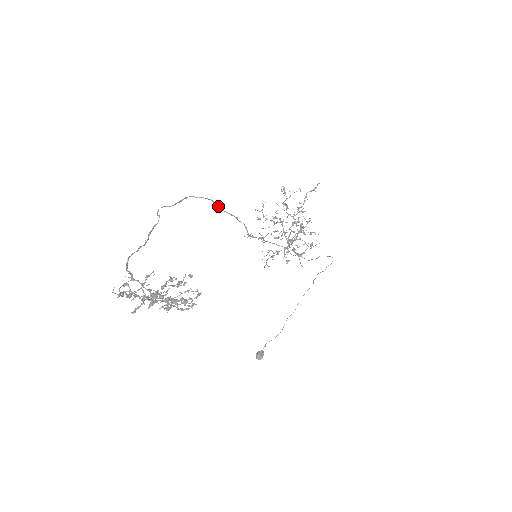
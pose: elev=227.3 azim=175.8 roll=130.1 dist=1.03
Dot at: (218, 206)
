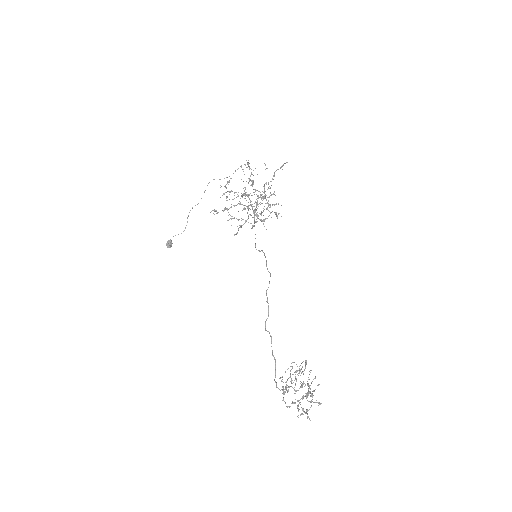
Dot at: (267, 269)
